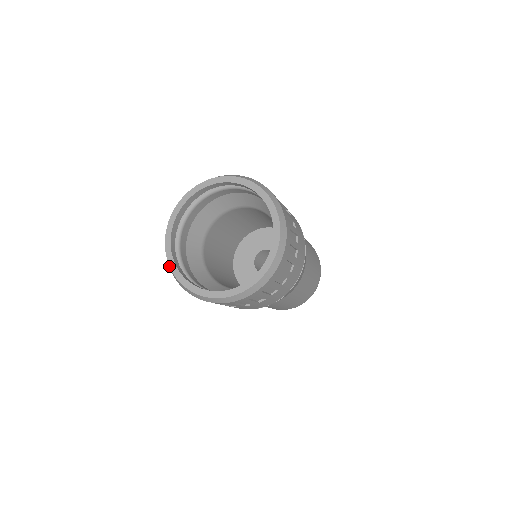
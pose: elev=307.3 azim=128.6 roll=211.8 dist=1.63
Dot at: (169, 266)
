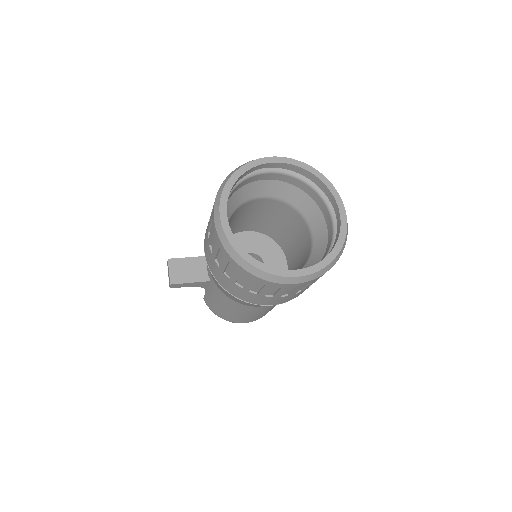
Dot at: (263, 271)
